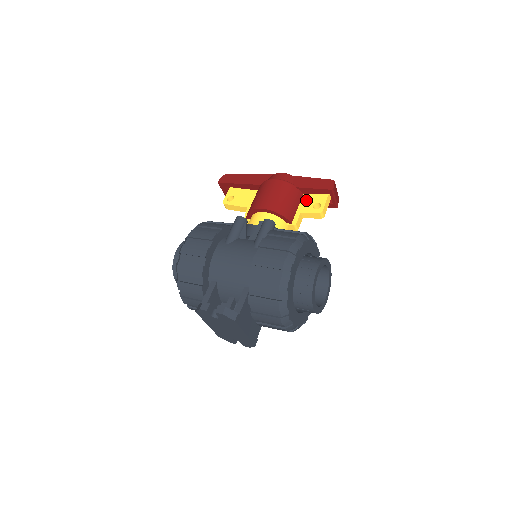
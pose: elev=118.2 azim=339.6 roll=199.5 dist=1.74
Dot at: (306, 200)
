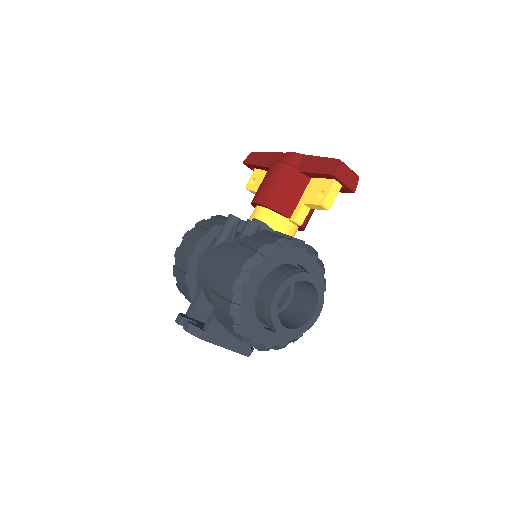
Dot at: (312, 186)
